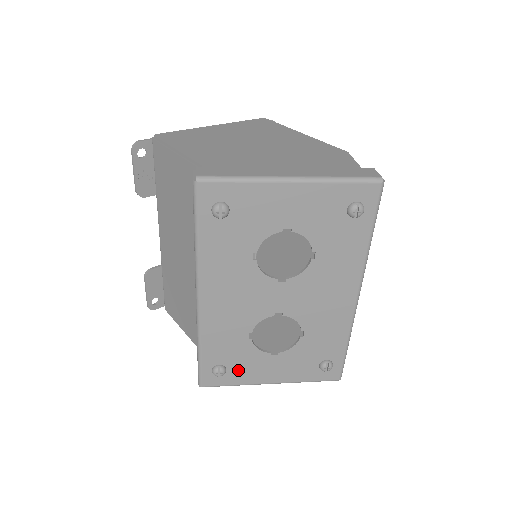
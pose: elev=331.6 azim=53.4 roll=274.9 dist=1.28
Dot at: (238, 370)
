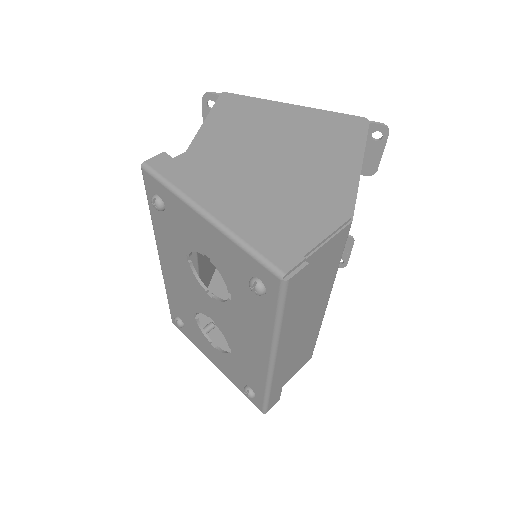
Dot at: (192, 333)
